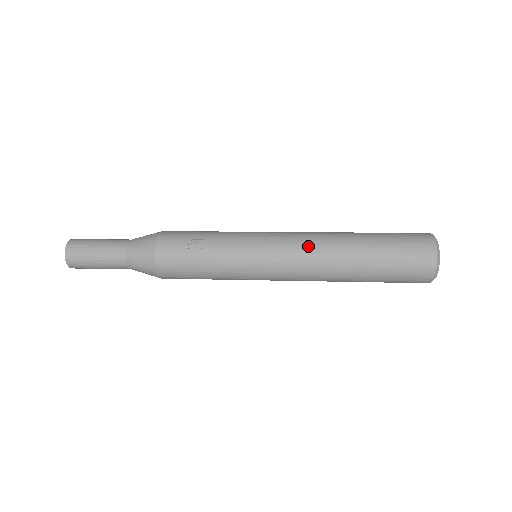
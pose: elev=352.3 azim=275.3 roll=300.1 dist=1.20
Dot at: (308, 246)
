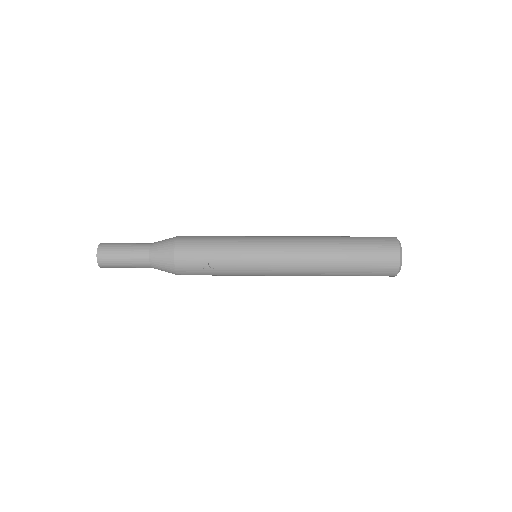
Dot at: (299, 265)
